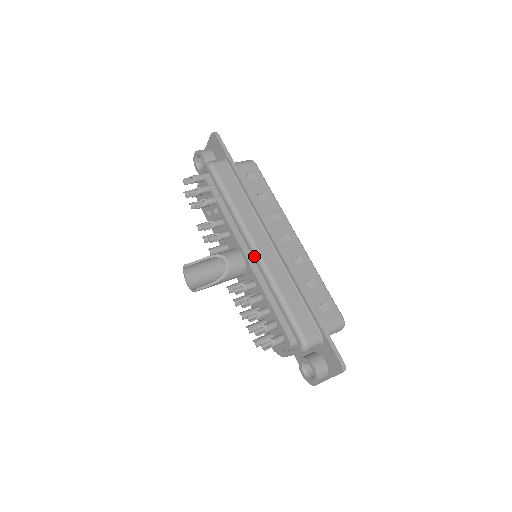
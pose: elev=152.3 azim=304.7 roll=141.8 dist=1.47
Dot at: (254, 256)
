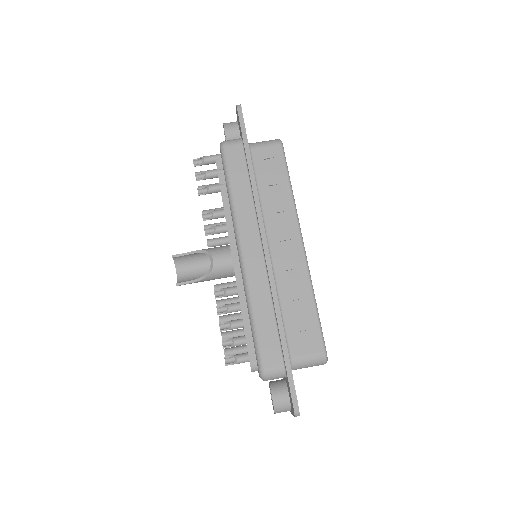
Dot at: (239, 261)
